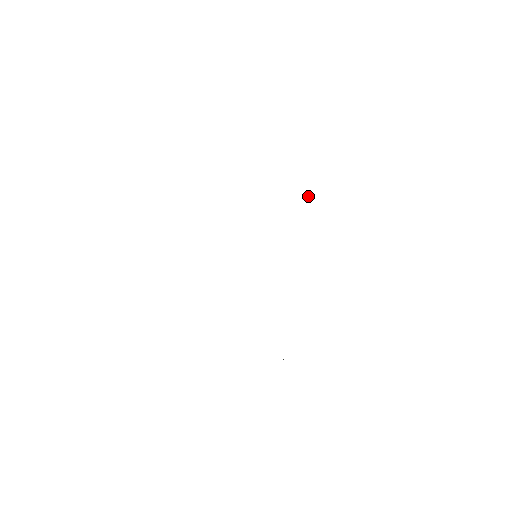
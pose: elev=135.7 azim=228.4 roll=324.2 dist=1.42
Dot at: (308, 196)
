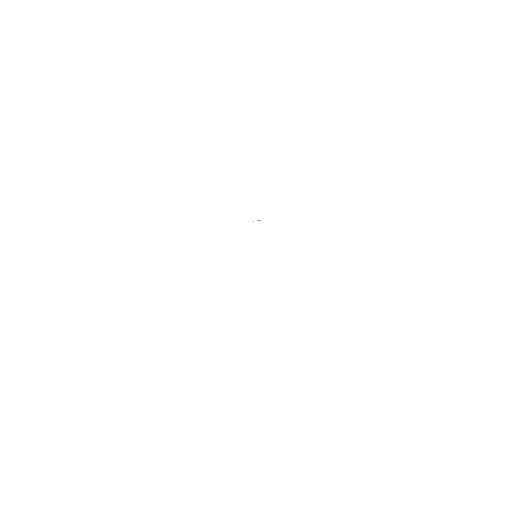
Dot at: (260, 220)
